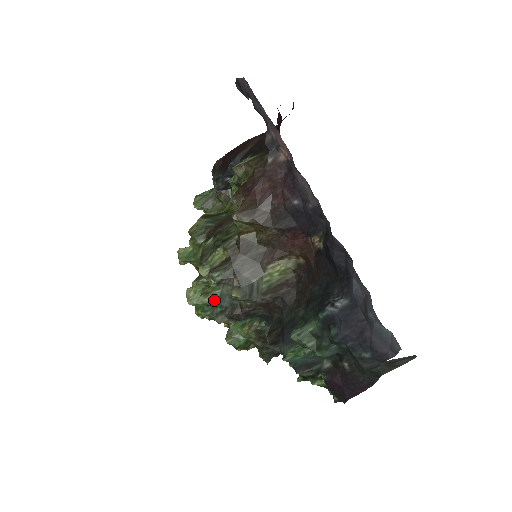
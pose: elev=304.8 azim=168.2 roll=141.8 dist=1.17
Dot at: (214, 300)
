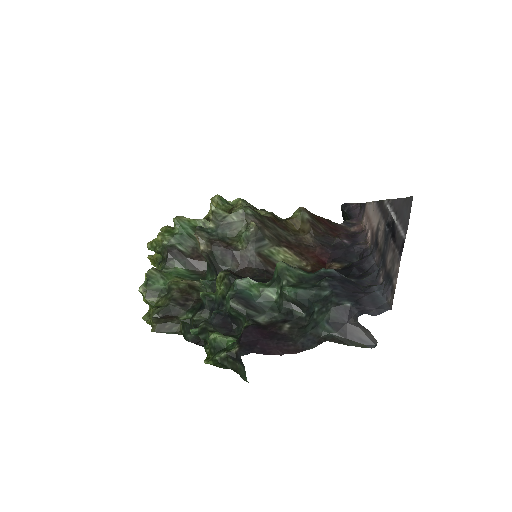
Dot at: (223, 219)
